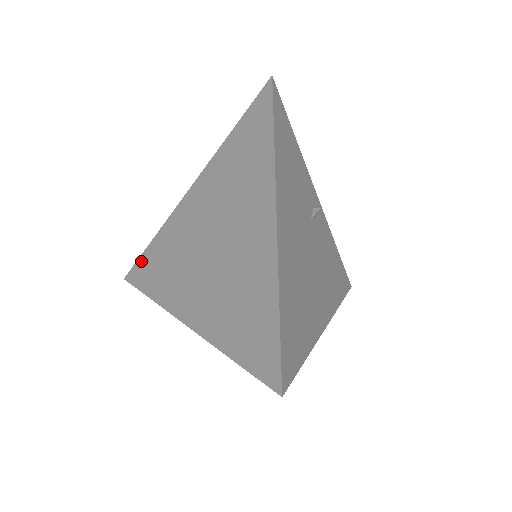
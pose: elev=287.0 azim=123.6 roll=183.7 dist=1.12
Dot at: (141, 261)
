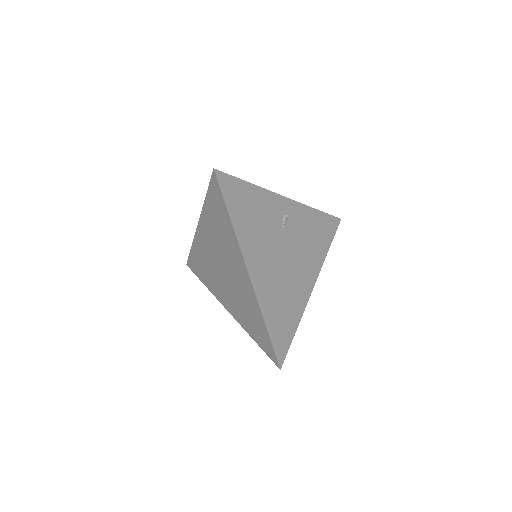
Dot at: (191, 259)
